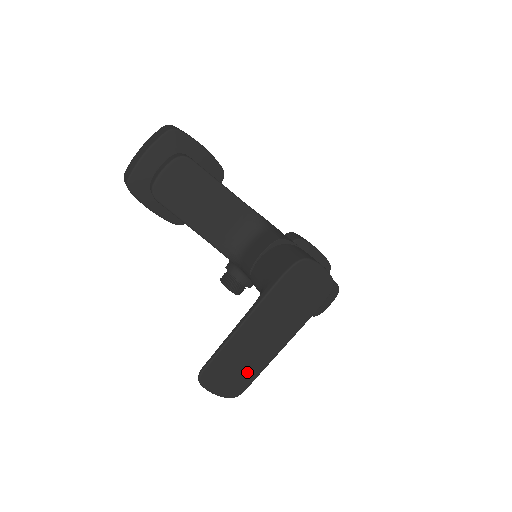
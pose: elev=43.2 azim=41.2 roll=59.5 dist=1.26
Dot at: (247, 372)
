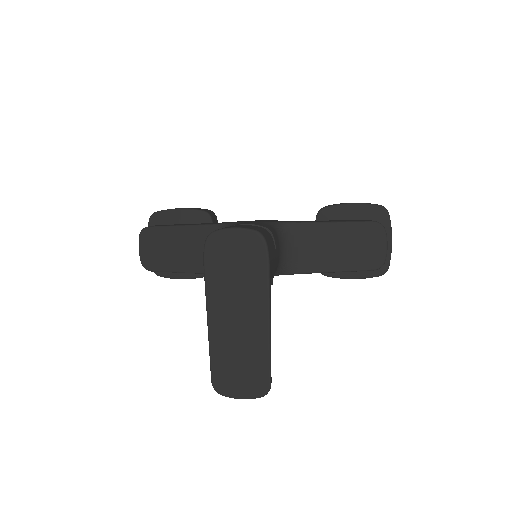
Dot at: (254, 363)
